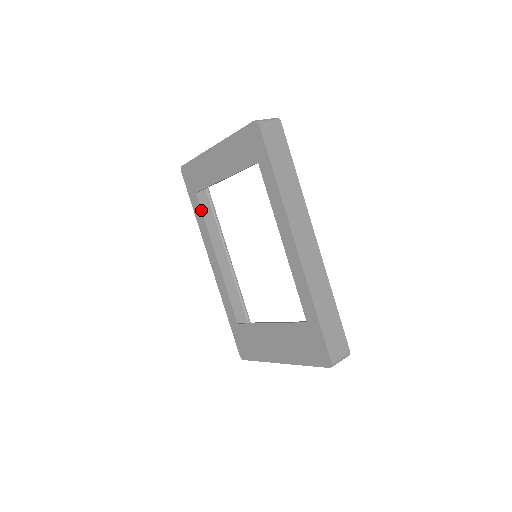
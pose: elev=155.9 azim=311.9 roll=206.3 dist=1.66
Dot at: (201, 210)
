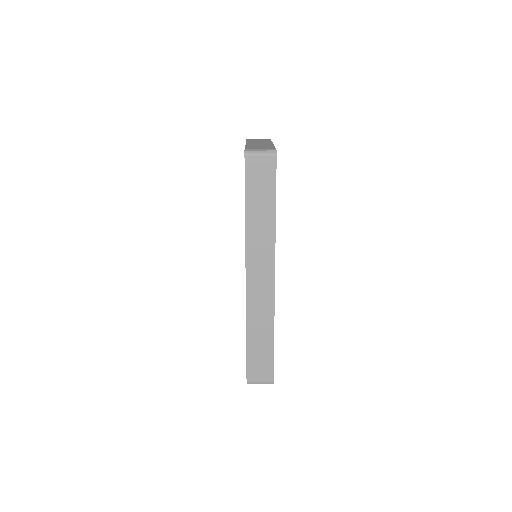
Dot at: occluded
